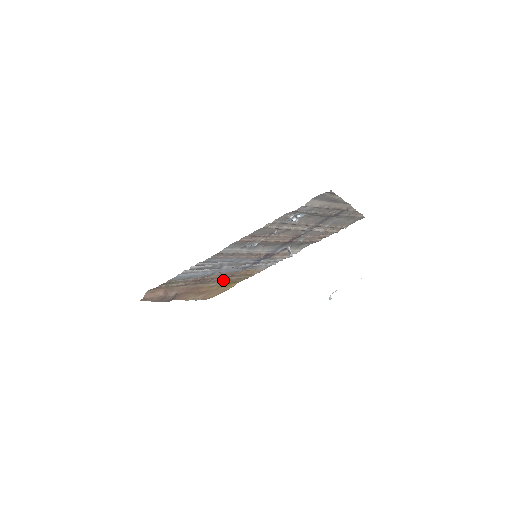
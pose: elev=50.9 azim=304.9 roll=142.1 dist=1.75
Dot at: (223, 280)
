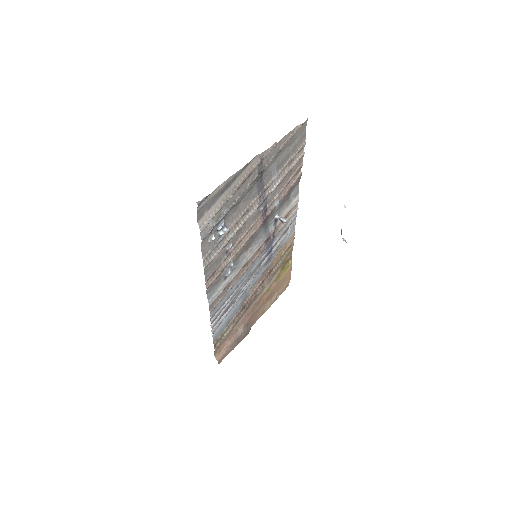
Dot at: (269, 279)
